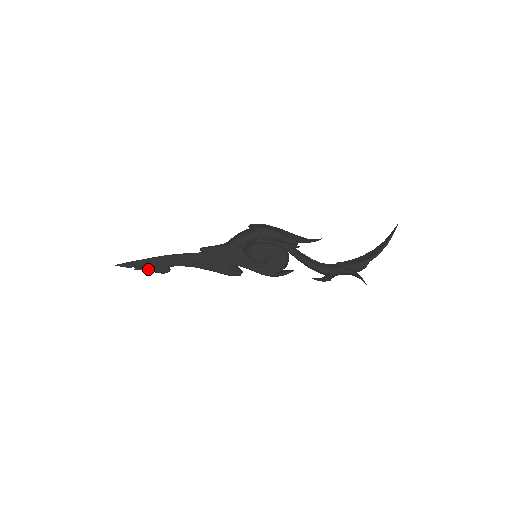
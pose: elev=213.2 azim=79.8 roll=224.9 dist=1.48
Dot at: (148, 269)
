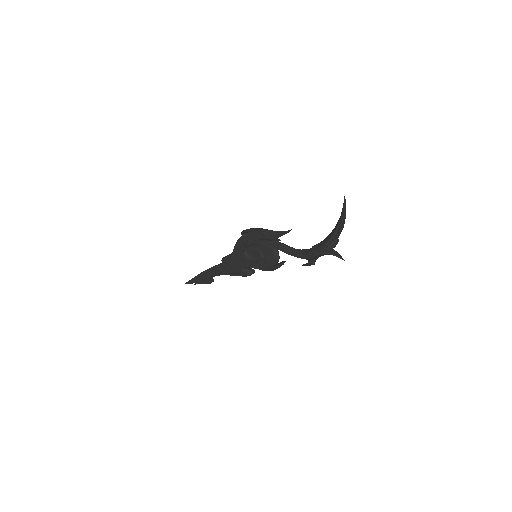
Dot at: (200, 283)
